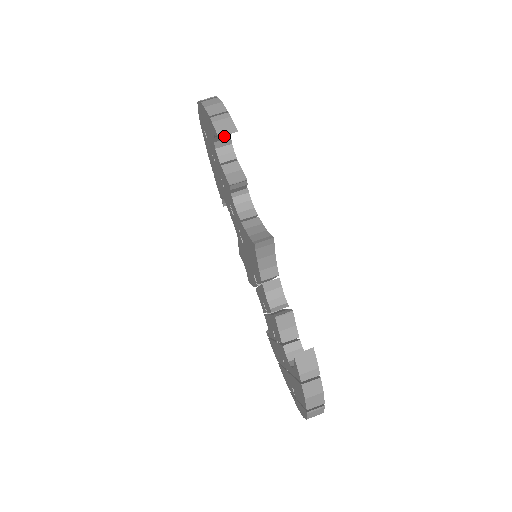
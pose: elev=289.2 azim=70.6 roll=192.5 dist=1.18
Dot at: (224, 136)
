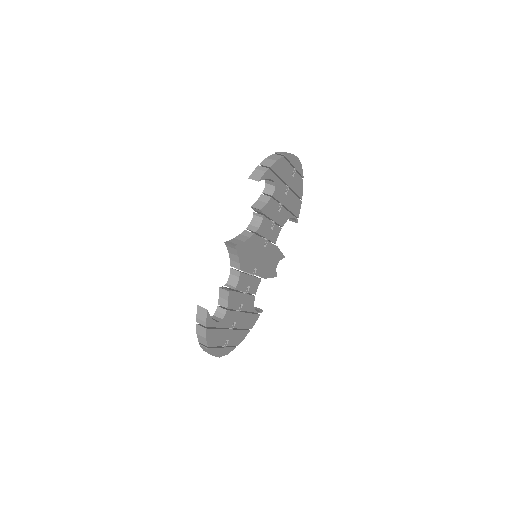
Dot at: (269, 179)
